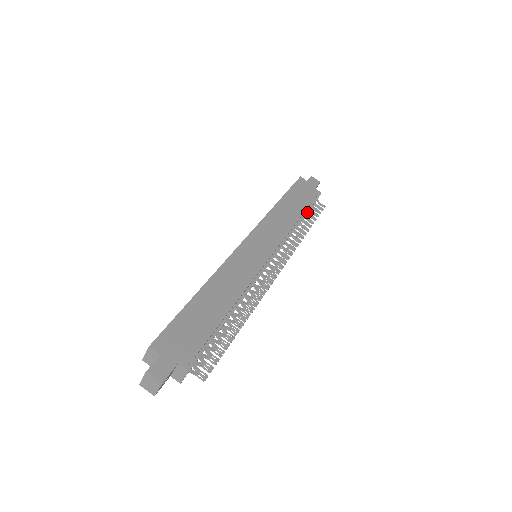
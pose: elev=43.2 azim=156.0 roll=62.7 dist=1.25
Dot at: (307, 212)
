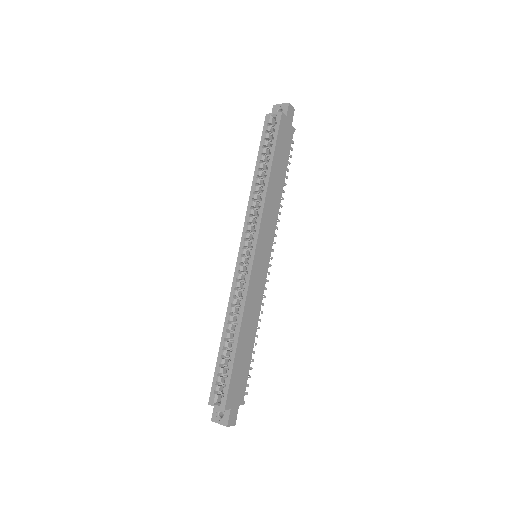
Dot at: occluded
